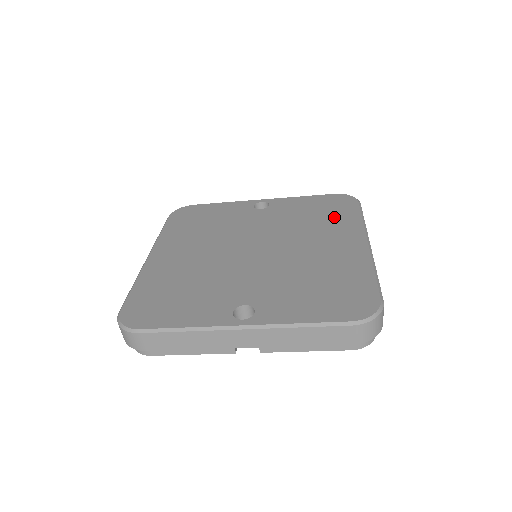
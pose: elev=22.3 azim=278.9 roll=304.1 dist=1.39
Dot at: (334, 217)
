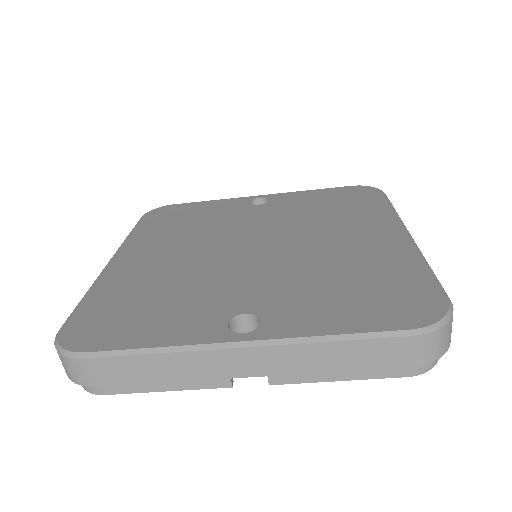
Dot at: (355, 208)
